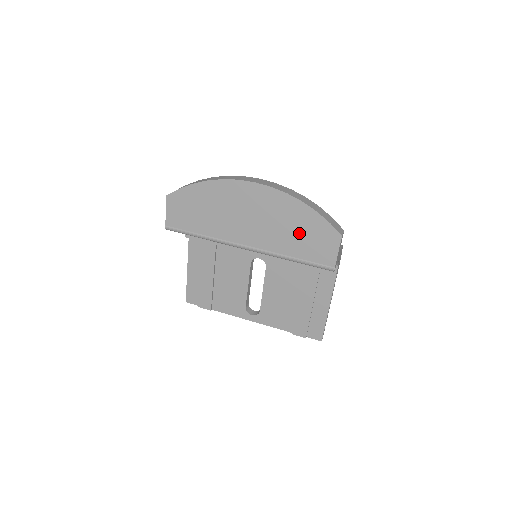
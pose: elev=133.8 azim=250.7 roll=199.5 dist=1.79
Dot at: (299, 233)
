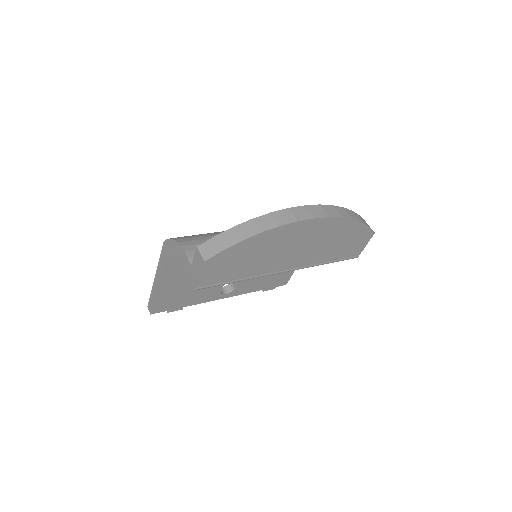
Dot at: (340, 243)
